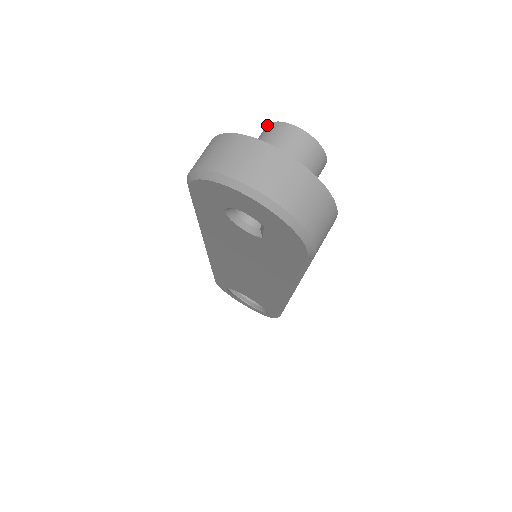
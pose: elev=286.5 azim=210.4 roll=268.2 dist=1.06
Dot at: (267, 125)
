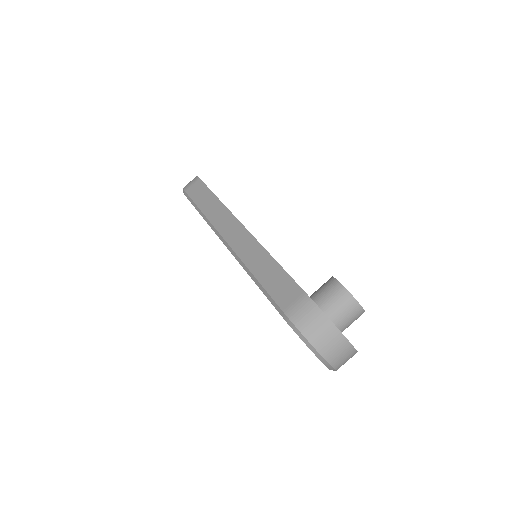
Dot at: (346, 290)
